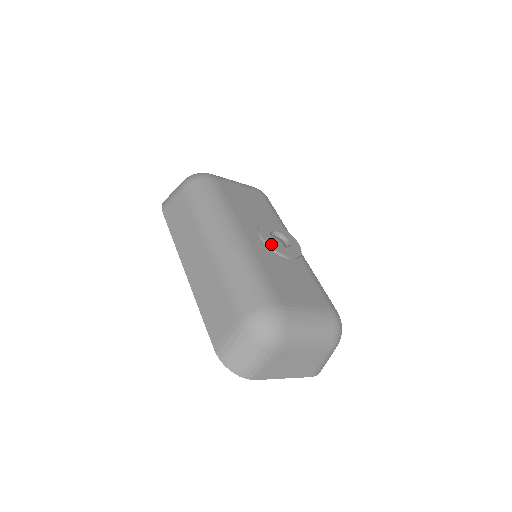
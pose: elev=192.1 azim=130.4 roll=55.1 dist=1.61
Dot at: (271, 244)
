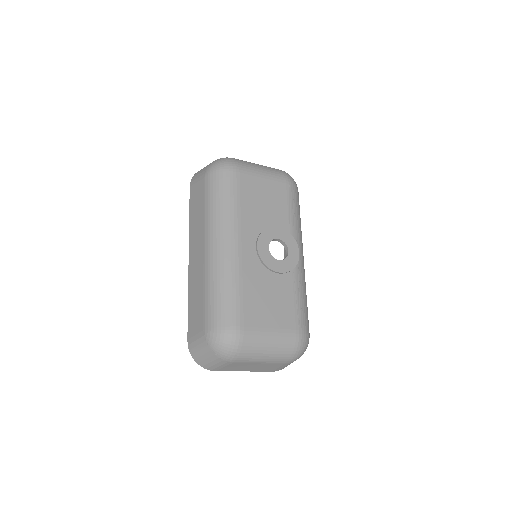
Dot at: (264, 257)
